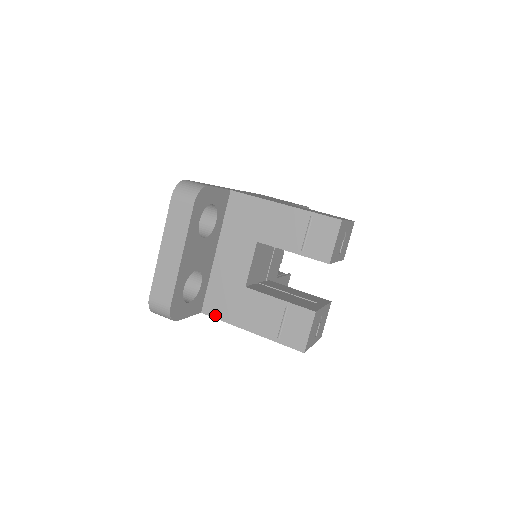
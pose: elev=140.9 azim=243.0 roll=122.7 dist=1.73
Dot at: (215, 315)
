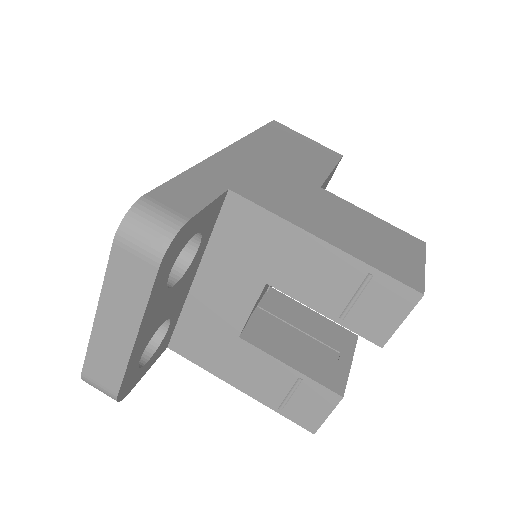
Dot at: (188, 356)
